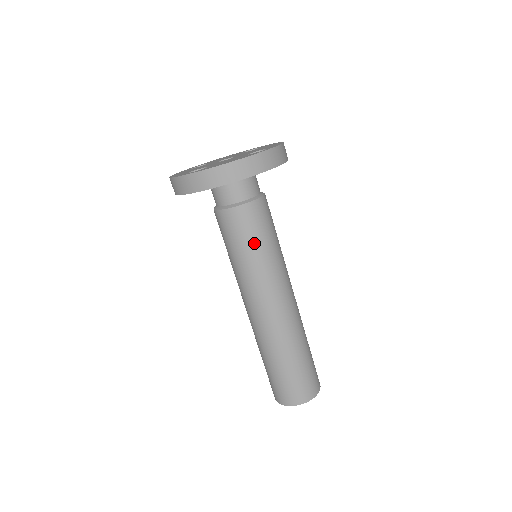
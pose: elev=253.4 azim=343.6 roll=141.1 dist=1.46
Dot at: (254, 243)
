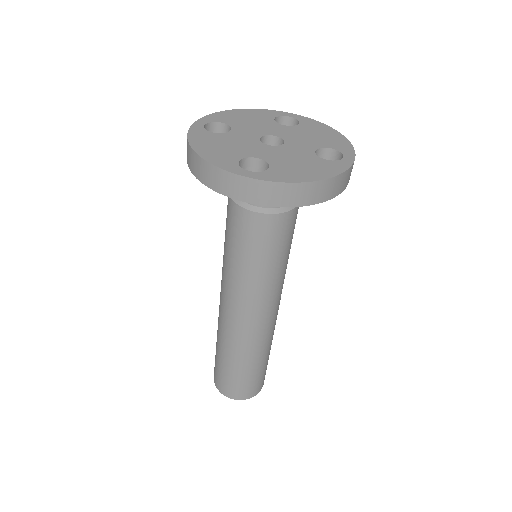
Dot at: (276, 255)
